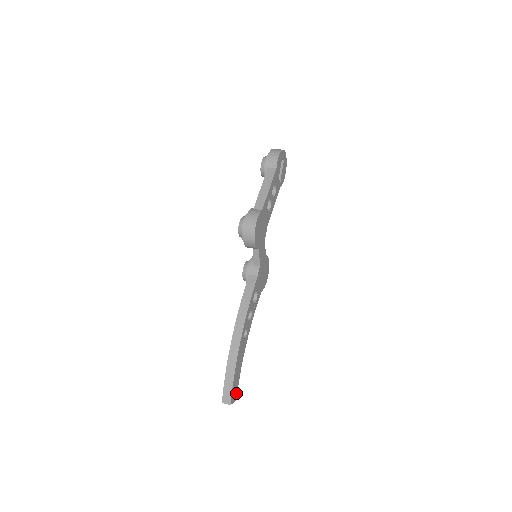
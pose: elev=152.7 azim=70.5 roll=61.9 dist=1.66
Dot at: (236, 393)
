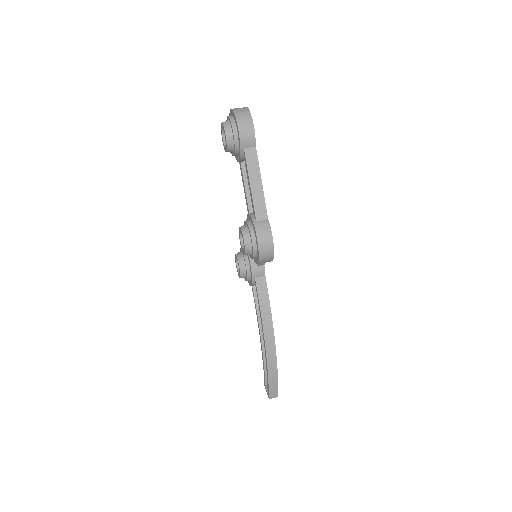
Dot at: occluded
